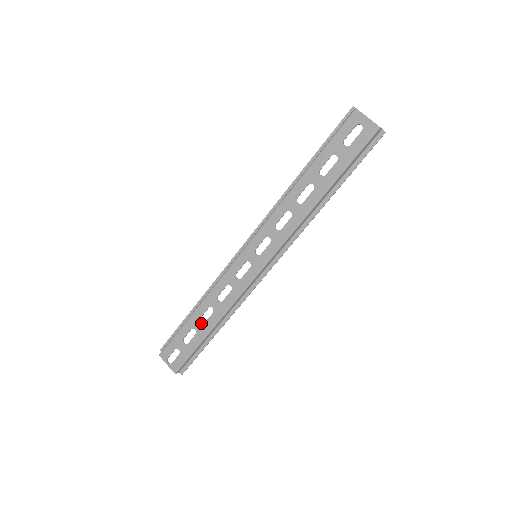
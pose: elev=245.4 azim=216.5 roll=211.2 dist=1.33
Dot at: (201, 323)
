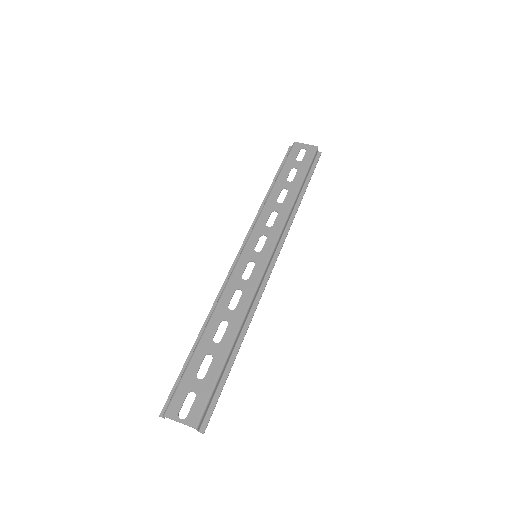
Dot at: (216, 343)
